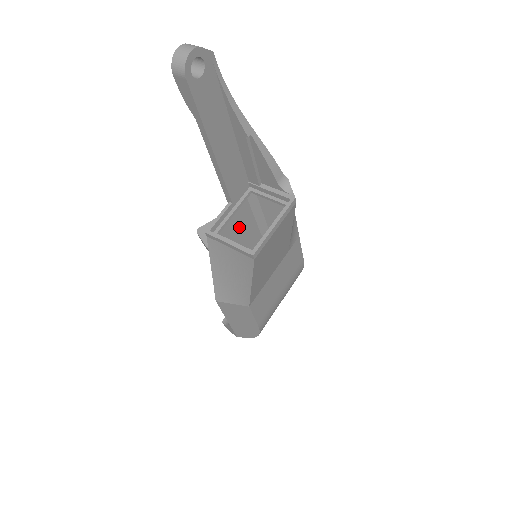
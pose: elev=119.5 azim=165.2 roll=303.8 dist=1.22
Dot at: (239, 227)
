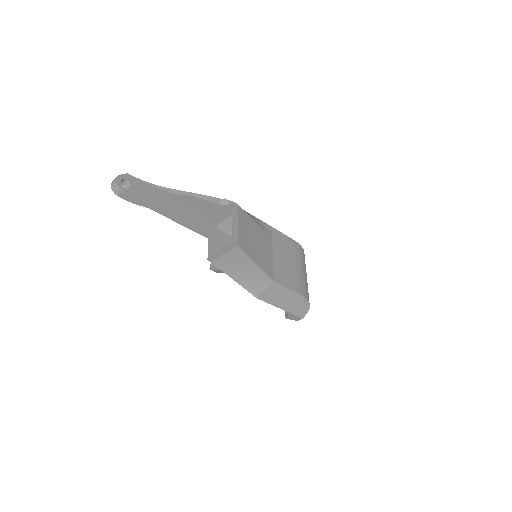
Dot at: occluded
